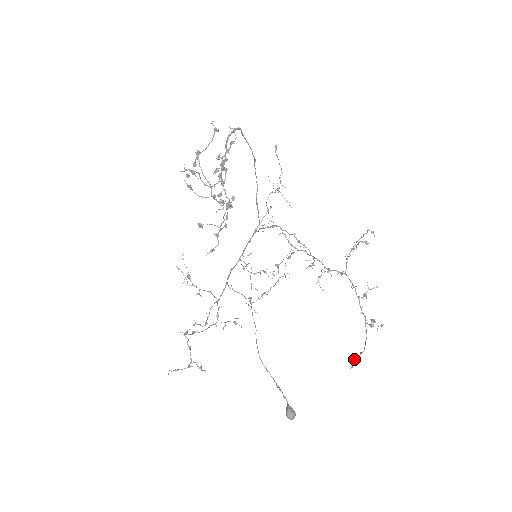
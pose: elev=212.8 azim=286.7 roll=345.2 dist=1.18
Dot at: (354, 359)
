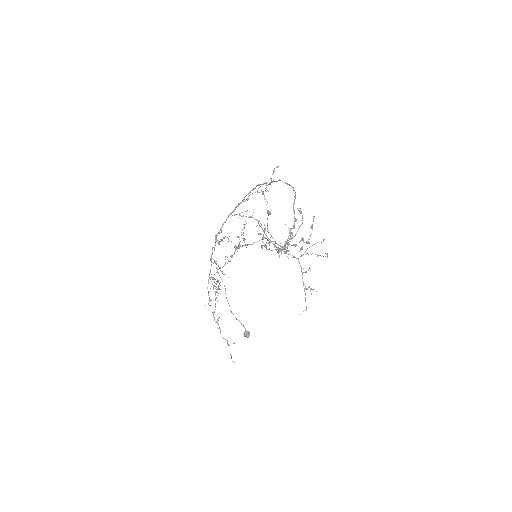
Dot at: occluded
